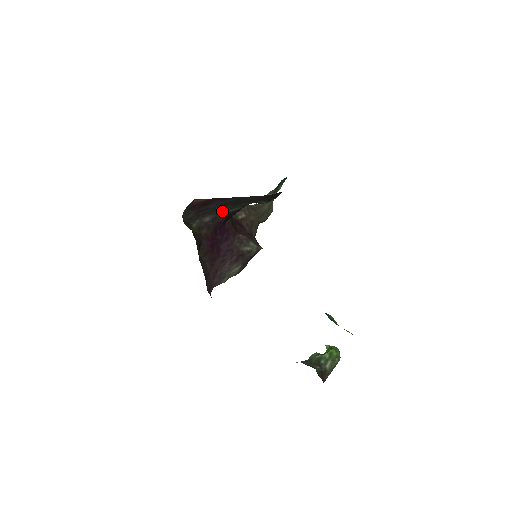
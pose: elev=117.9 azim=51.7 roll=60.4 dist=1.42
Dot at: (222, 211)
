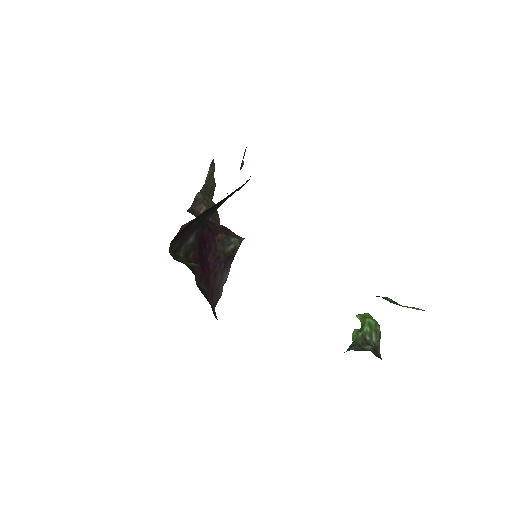
Dot at: (202, 221)
